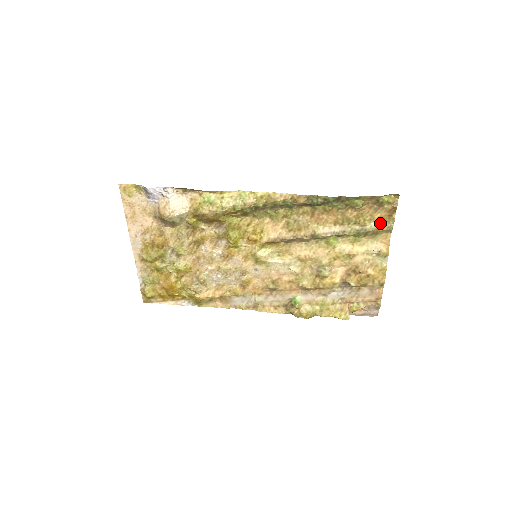
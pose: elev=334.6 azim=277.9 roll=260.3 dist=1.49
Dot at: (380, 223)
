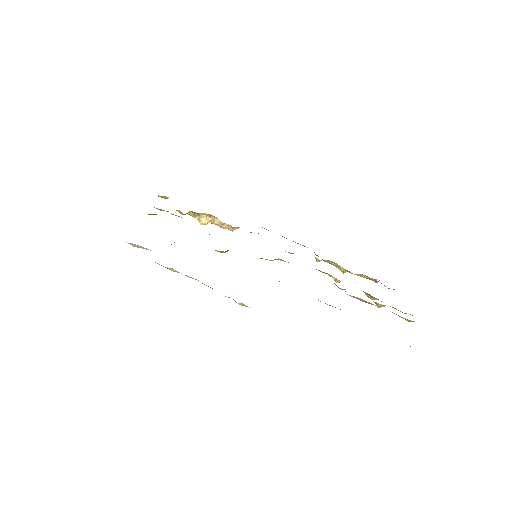
Dot at: occluded
